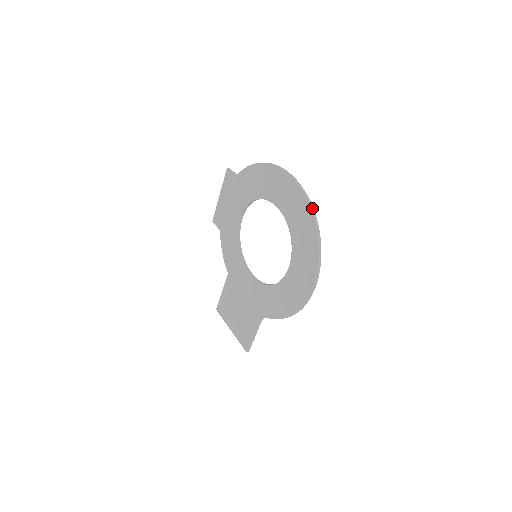
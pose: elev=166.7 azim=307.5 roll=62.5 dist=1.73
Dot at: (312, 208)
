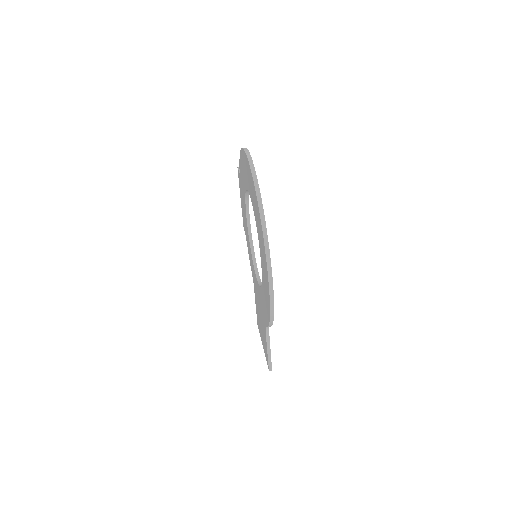
Dot at: (256, 184)
